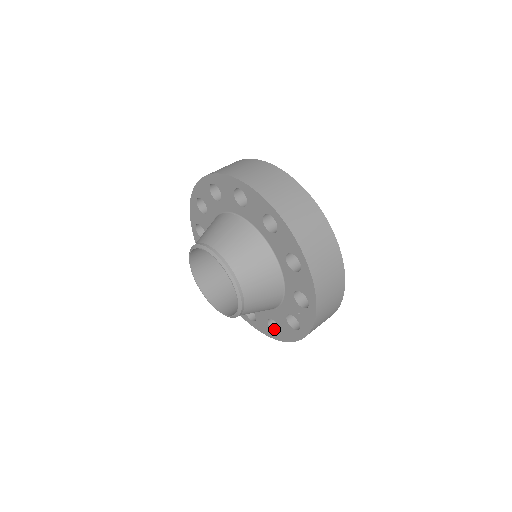
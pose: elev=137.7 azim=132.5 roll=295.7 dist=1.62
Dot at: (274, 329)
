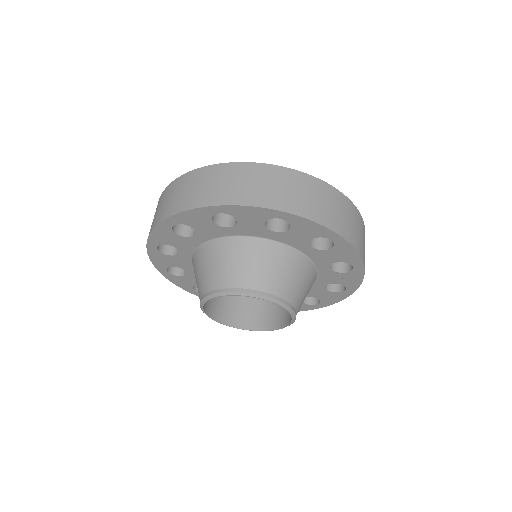
Dot at: (310, 302)
